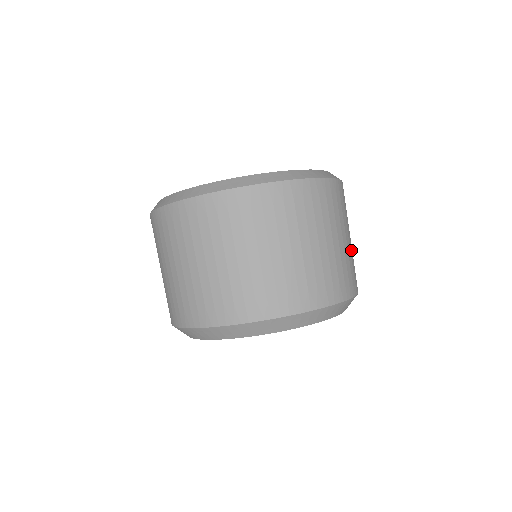
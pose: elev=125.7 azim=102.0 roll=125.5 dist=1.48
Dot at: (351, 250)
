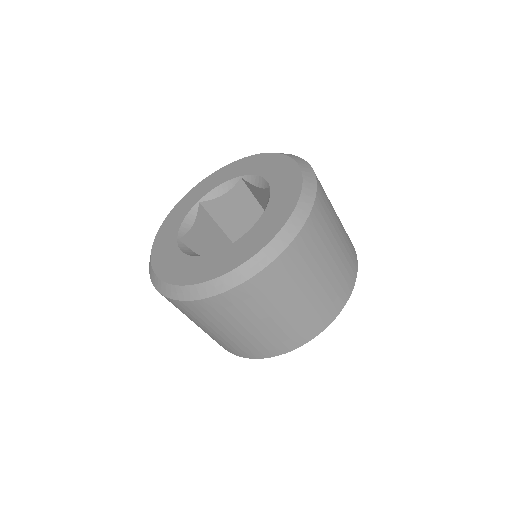
Dot at: occluded
